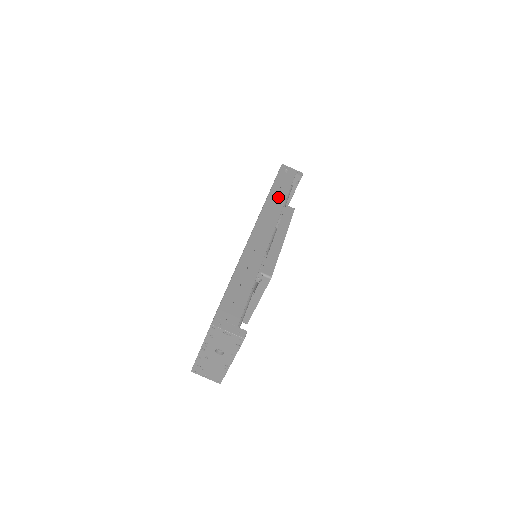
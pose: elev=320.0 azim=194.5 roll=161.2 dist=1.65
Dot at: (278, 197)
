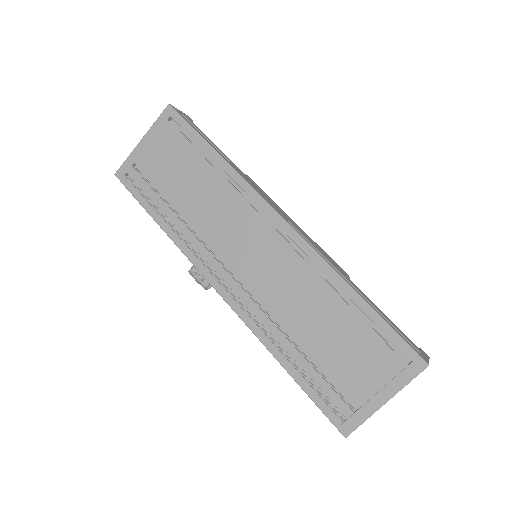
Dot at: (232, 164)
